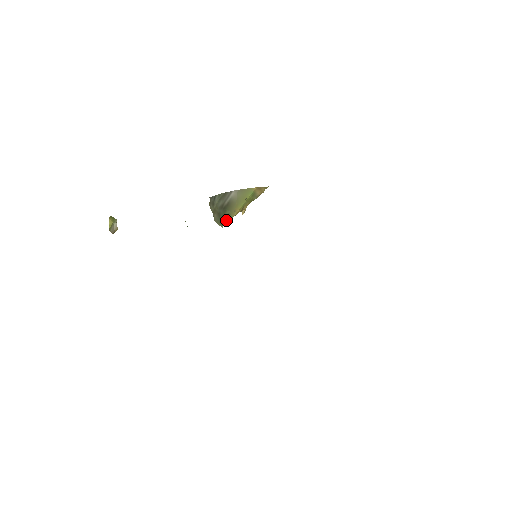
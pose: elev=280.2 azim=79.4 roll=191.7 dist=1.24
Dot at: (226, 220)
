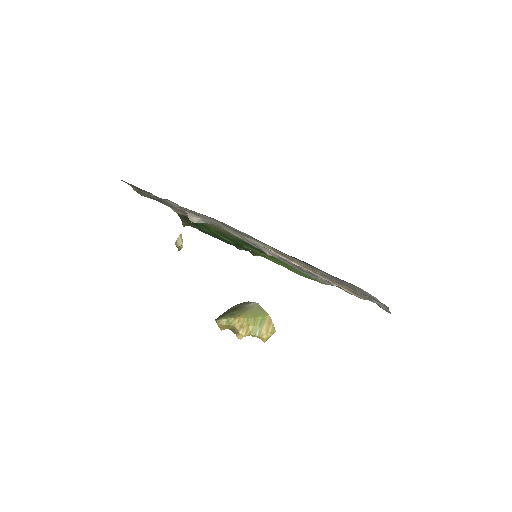
Dot at: (226, 317)
